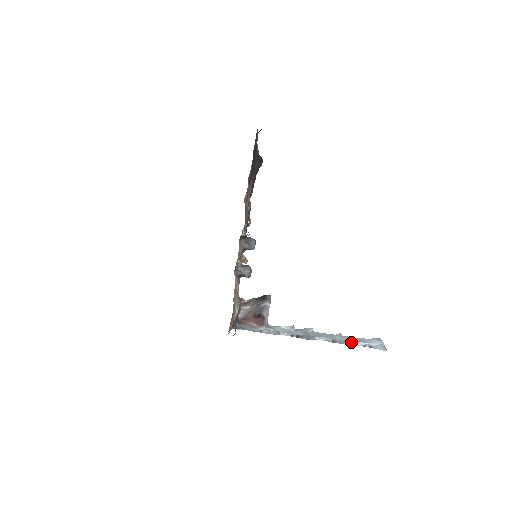
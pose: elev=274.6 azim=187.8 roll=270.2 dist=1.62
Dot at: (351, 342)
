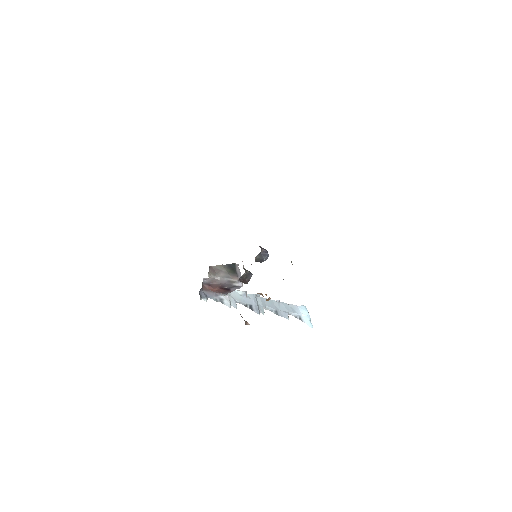
Dot at: (288, 313)
